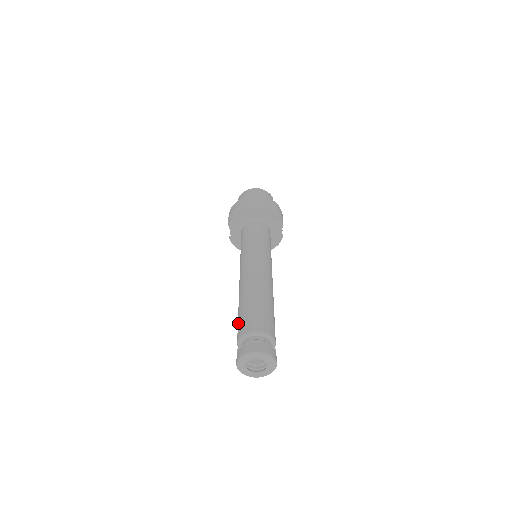
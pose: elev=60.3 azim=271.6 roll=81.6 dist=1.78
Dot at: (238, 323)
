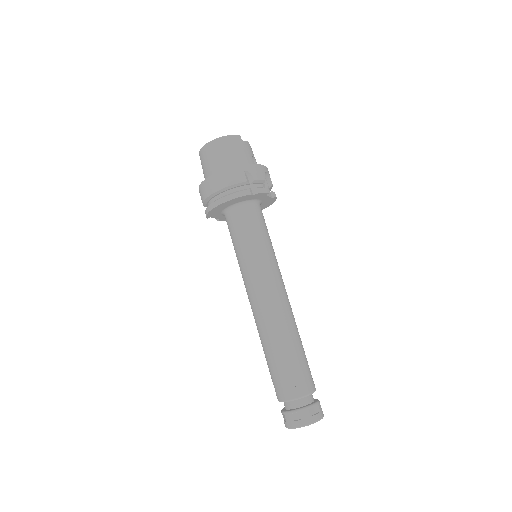
Dot at: occluded
